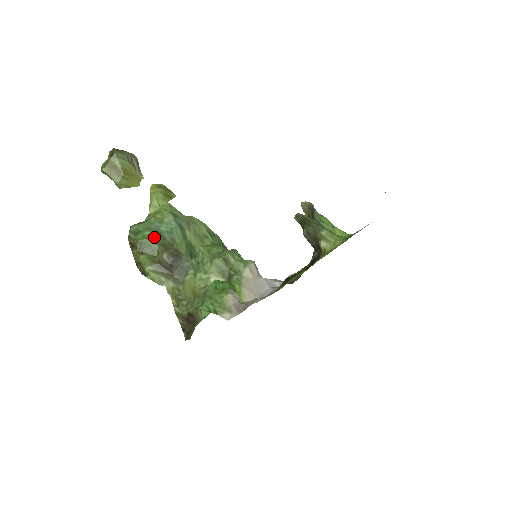
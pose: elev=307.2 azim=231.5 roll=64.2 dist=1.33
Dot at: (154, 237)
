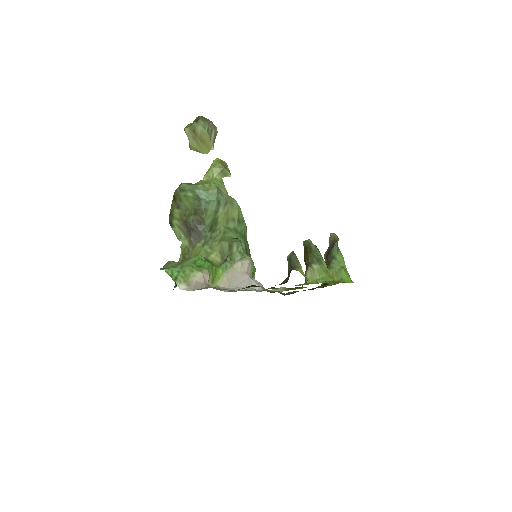
Dot at: (193, 200)
